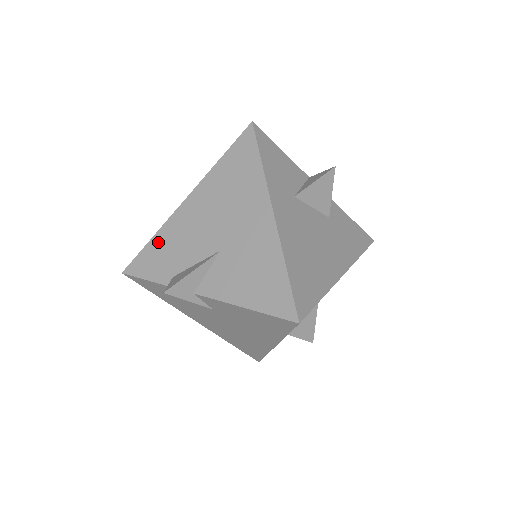
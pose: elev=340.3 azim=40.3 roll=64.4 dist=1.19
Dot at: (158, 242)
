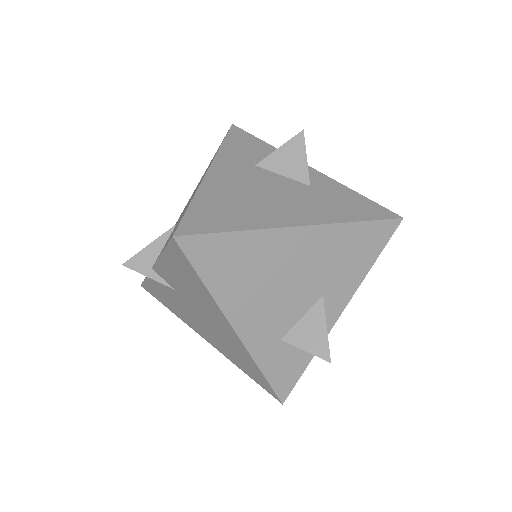
Dot at: occluded
